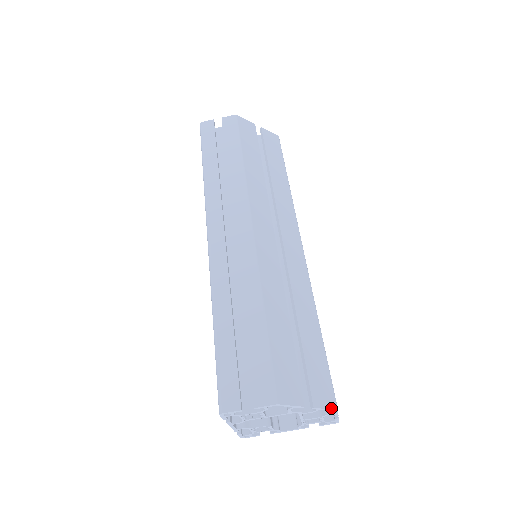
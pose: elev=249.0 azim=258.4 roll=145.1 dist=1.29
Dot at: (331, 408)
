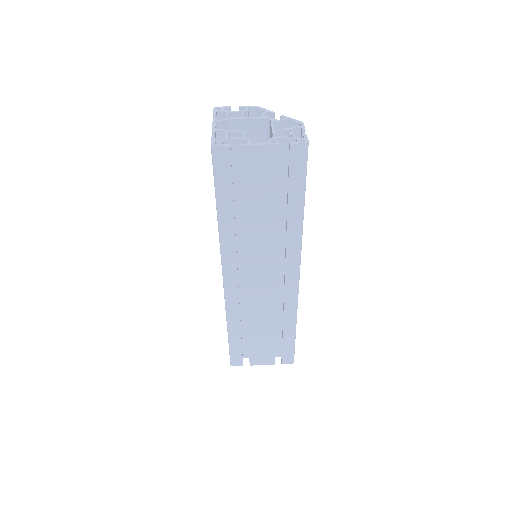
Dot at: (297, 121)
